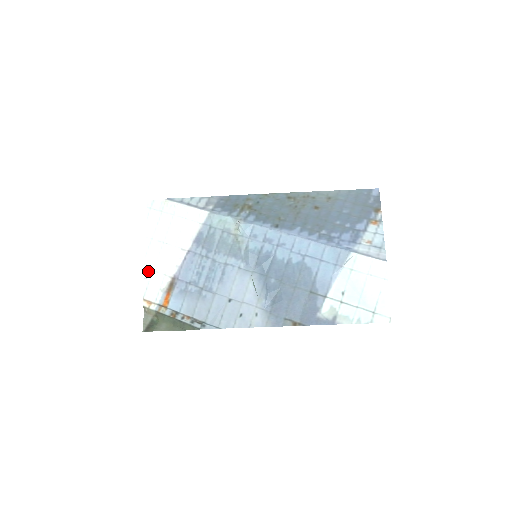
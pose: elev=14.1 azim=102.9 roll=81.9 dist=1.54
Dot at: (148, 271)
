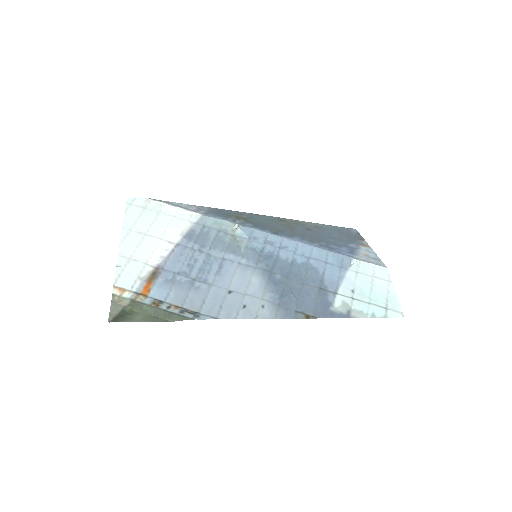
Dot at: (123, 259)
